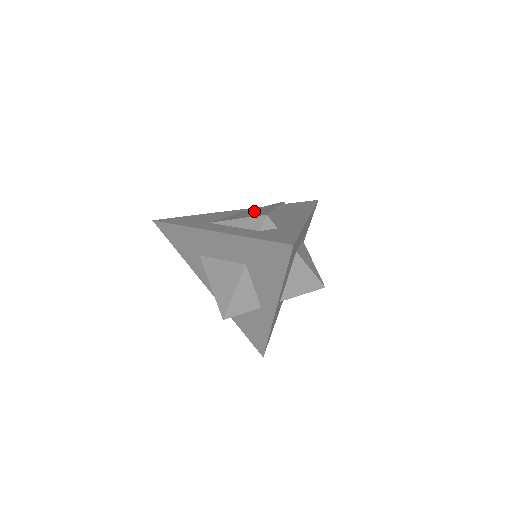
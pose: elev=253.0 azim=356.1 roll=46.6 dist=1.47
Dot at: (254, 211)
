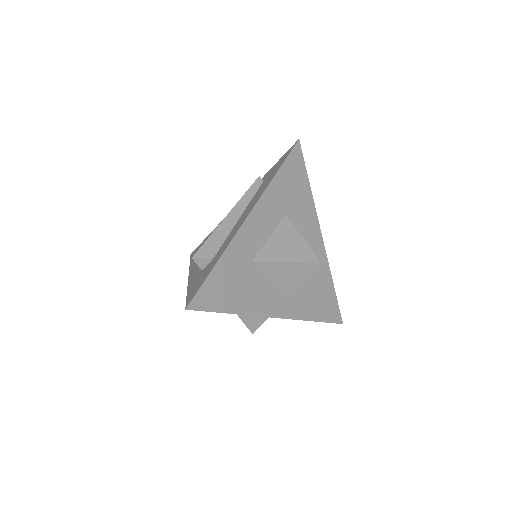
Dot at: occluded
